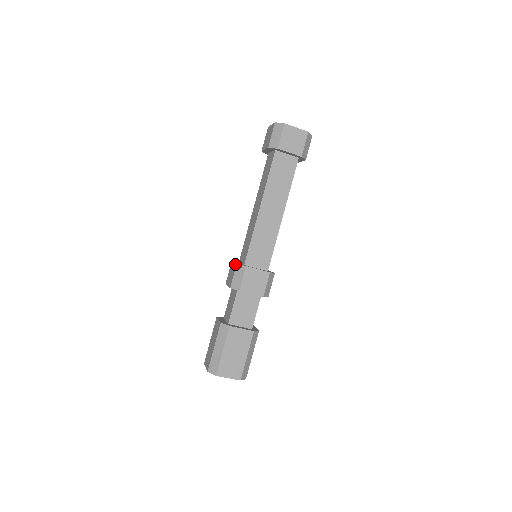
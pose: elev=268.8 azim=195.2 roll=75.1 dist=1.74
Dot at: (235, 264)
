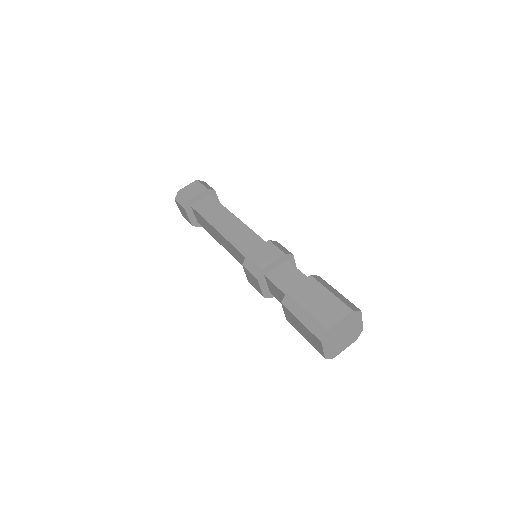
Dot at: (266, 243)
